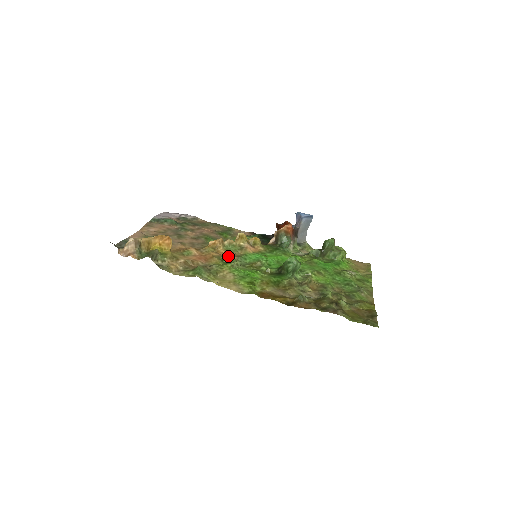
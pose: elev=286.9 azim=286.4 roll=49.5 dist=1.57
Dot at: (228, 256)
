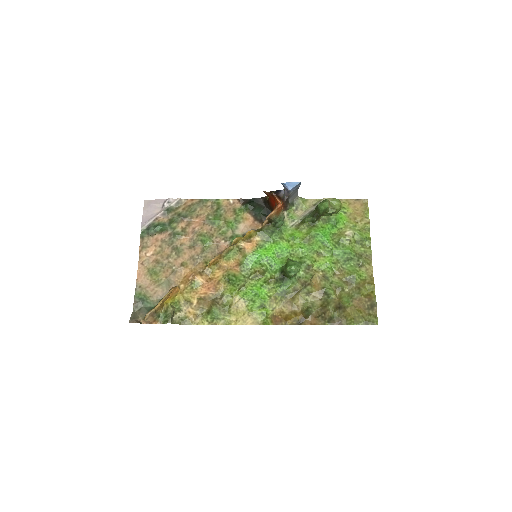
Dot at: (232, 277)
